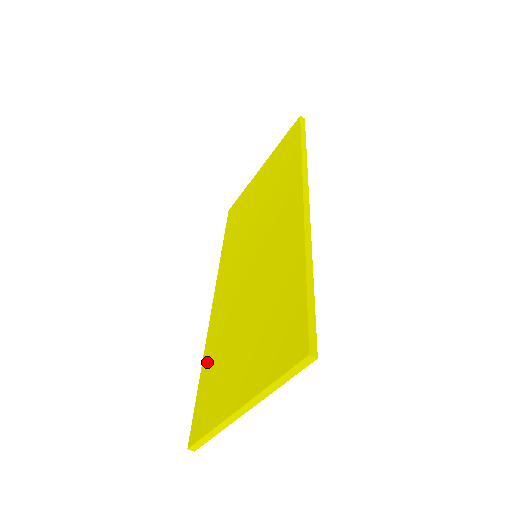
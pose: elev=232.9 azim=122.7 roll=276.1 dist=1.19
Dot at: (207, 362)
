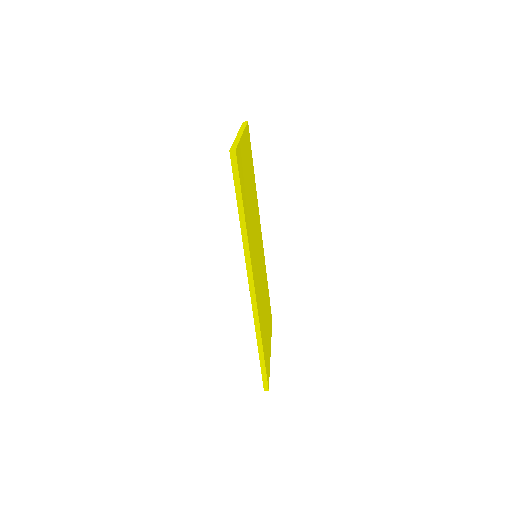
Dot at: occluded
